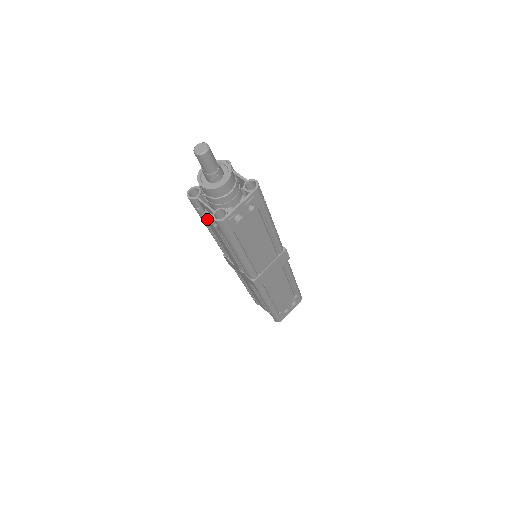
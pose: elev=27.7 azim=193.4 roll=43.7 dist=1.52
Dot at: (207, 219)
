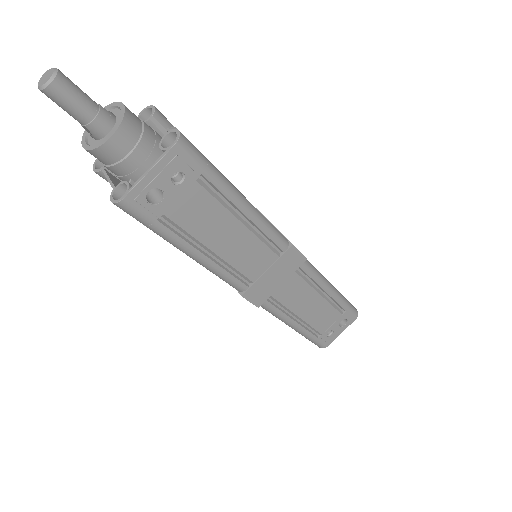
Dot at: occluded
